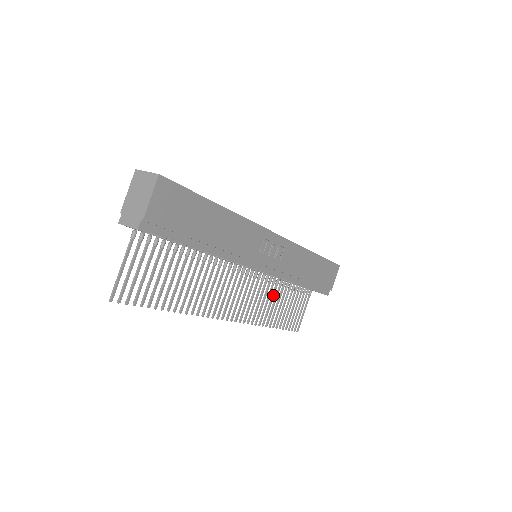
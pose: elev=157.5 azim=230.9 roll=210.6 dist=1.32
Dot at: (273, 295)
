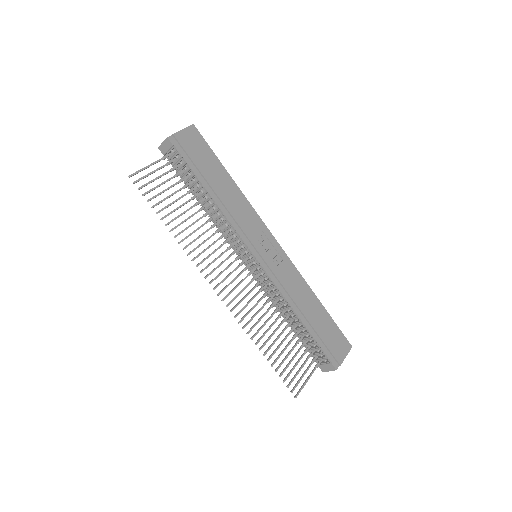
Dot at: (269, 318)
